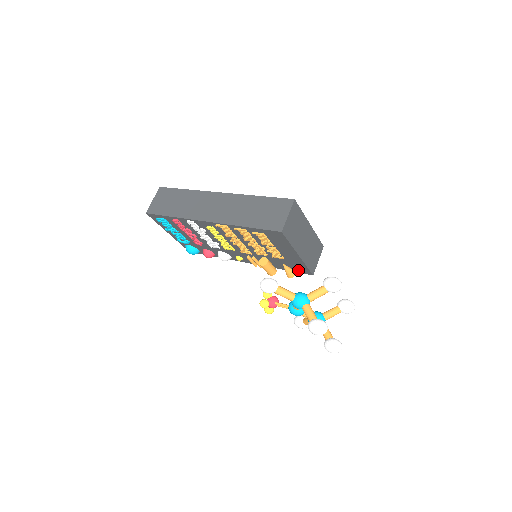
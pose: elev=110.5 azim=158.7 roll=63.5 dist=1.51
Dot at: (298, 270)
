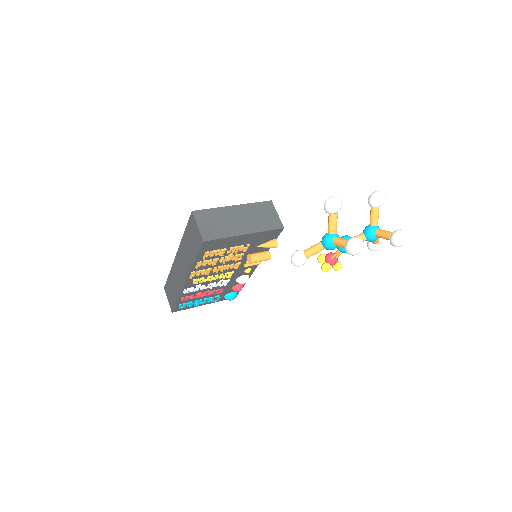
Dot at: (273, 237)
